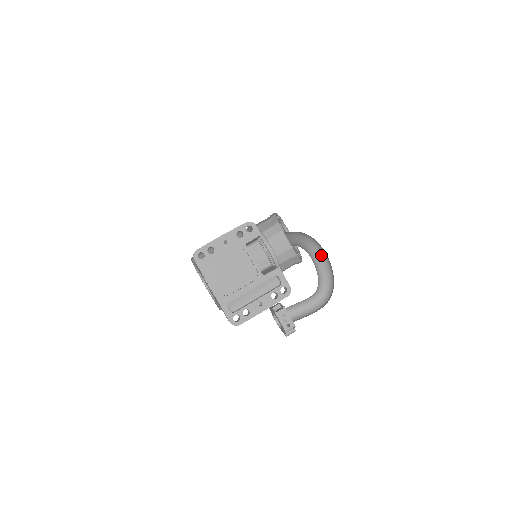
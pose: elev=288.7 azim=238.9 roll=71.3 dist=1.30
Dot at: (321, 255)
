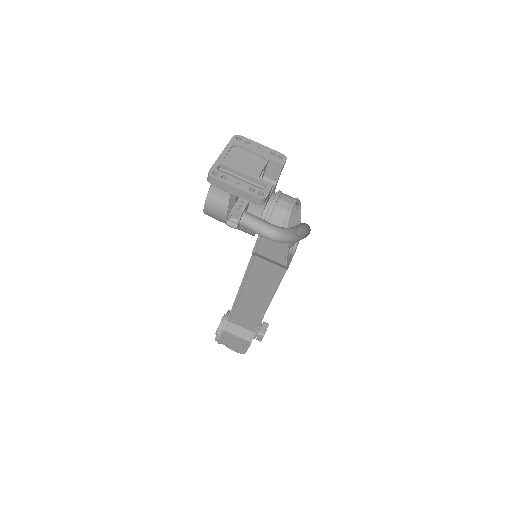
Dot at: (304, 237)
